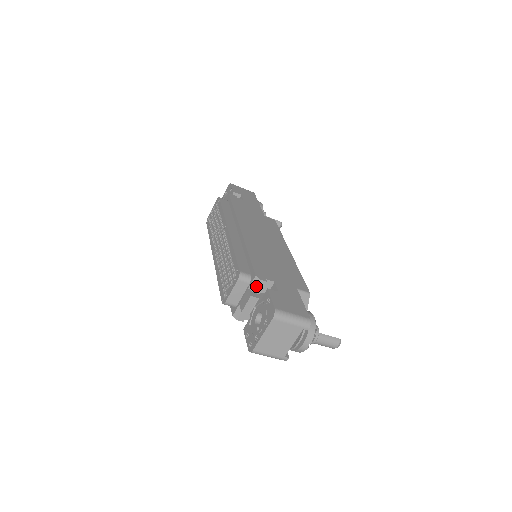
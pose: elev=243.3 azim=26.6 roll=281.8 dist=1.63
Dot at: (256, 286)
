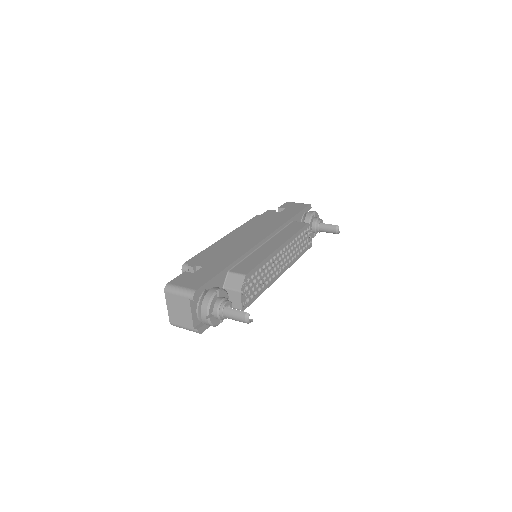
Dot at: occluded
